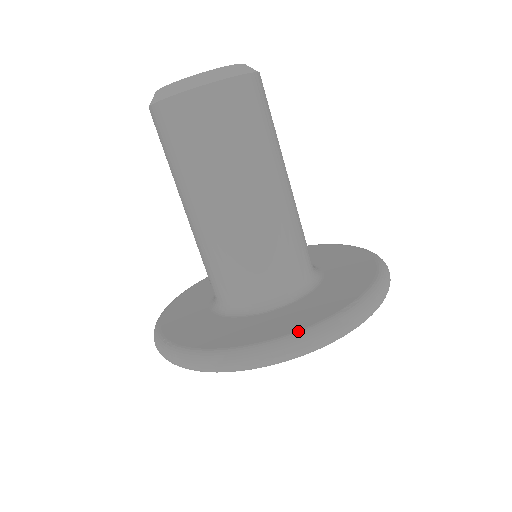
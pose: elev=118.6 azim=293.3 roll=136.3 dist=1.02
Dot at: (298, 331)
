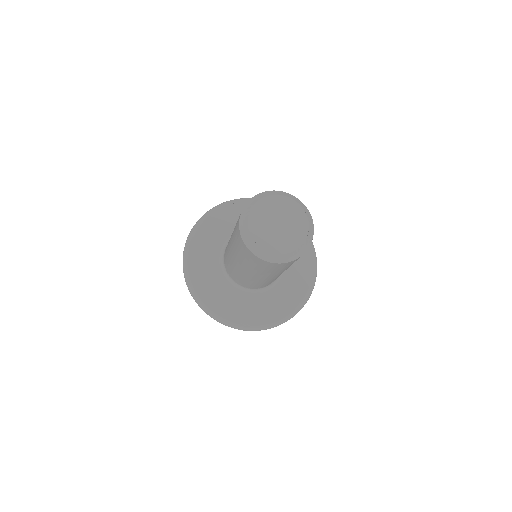
Dot at: (307, 293)
